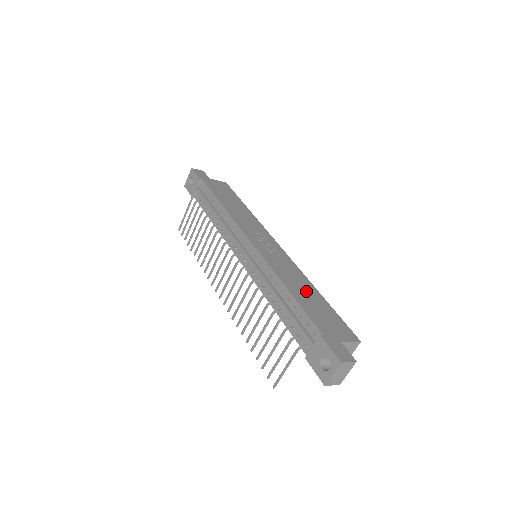
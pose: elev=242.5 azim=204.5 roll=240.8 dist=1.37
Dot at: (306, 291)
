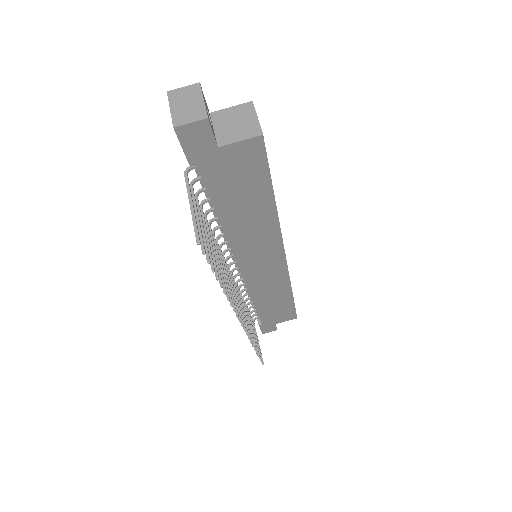
Dot at: occluded
